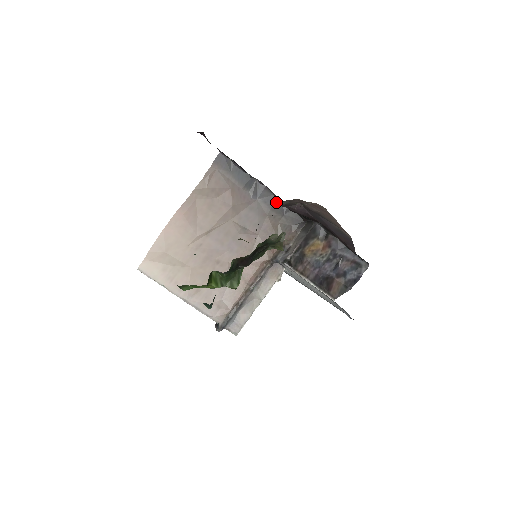
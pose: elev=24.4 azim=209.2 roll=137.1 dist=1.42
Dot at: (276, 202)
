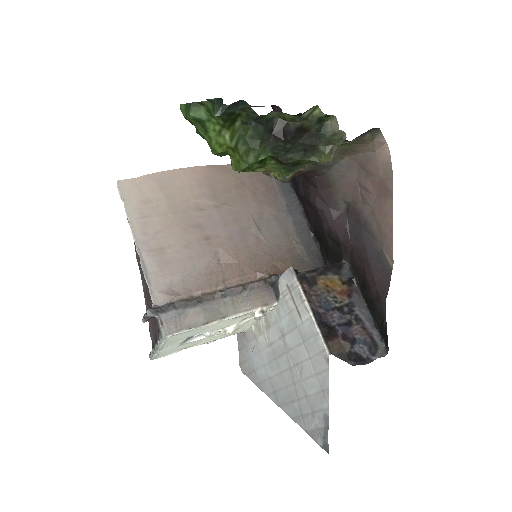
Dot at: (306, 232)
